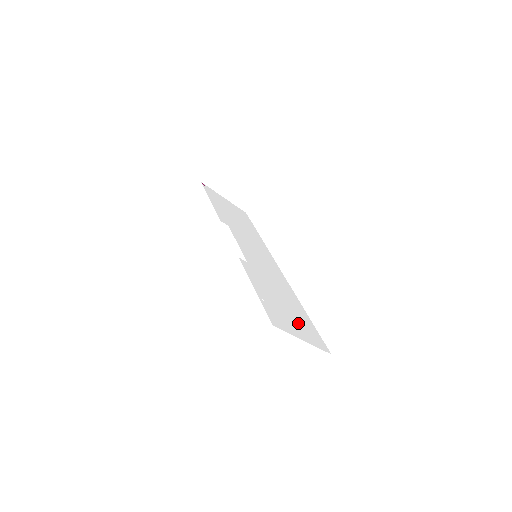
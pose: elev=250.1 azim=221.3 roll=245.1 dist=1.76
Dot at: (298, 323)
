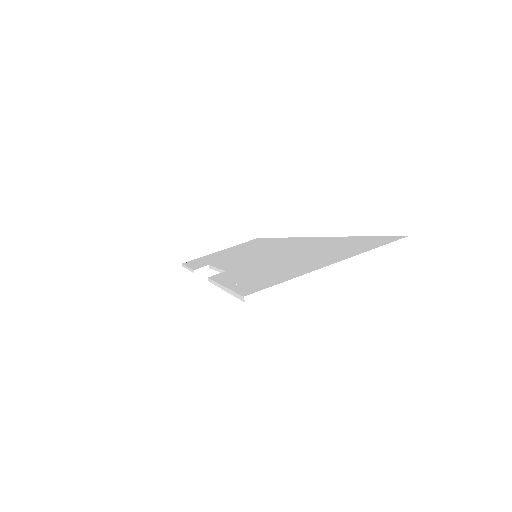
Dot at: (323, 256)
